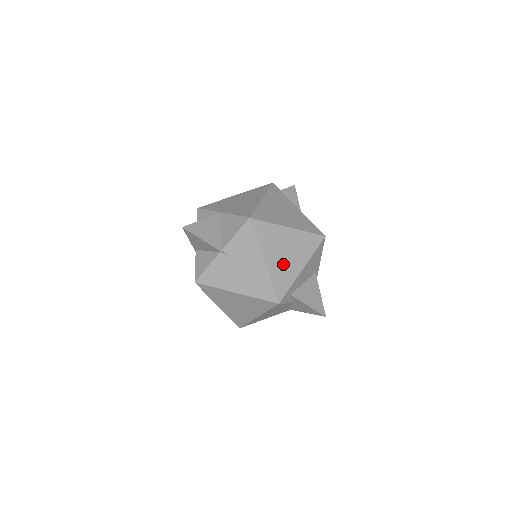
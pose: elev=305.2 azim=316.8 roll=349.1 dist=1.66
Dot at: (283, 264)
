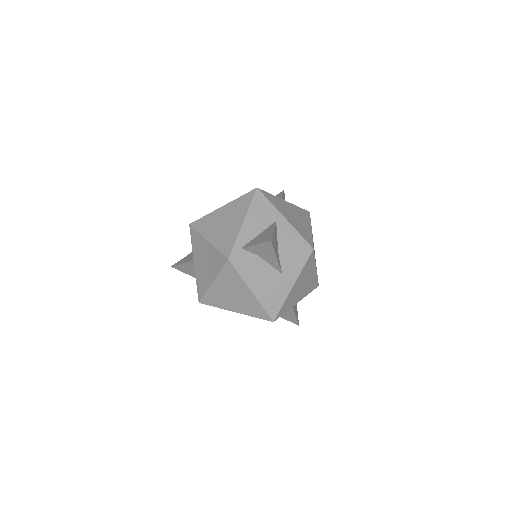
Dot at: occluded
